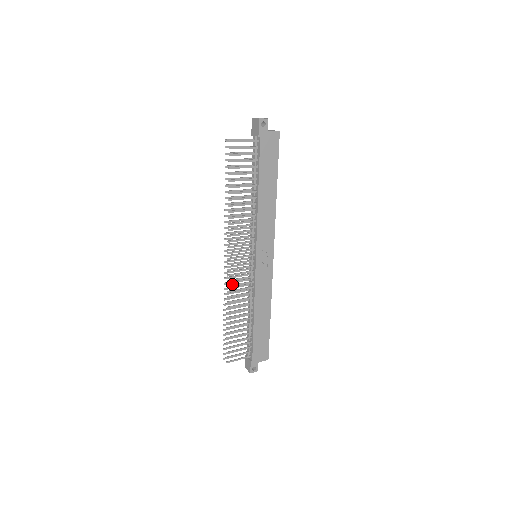
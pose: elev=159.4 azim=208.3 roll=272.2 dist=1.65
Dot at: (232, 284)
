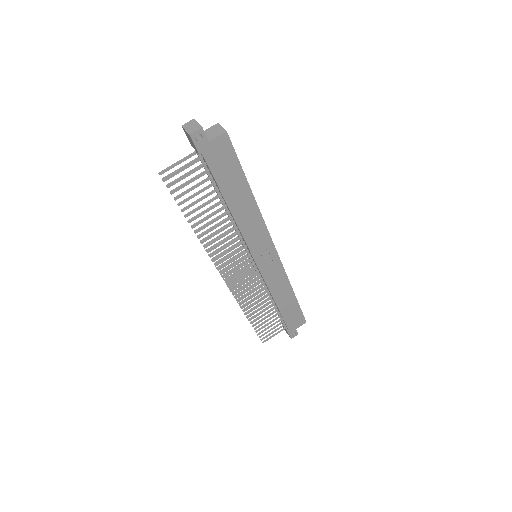
Dot at: (239, 292)
